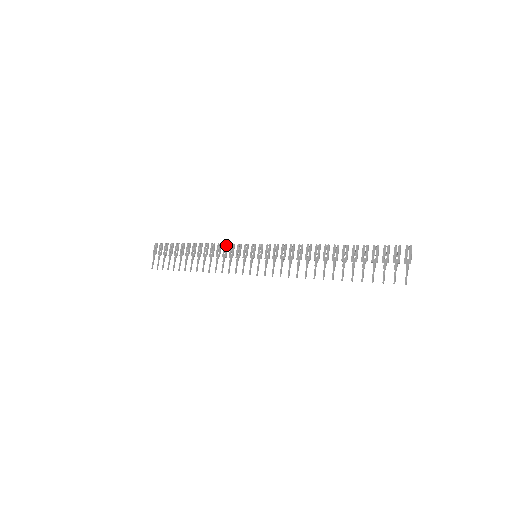
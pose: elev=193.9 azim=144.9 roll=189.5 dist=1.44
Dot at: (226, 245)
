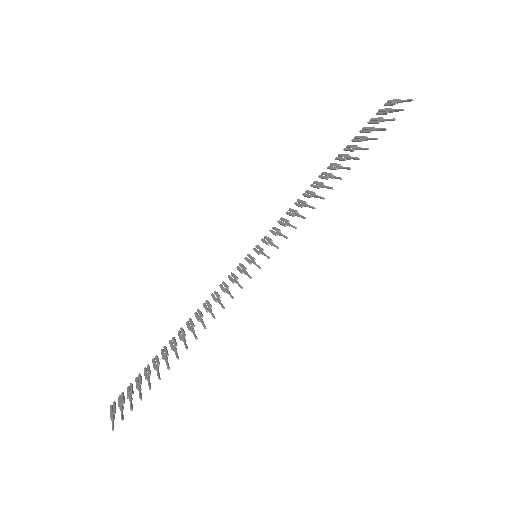
Dot at: (214, 292)
